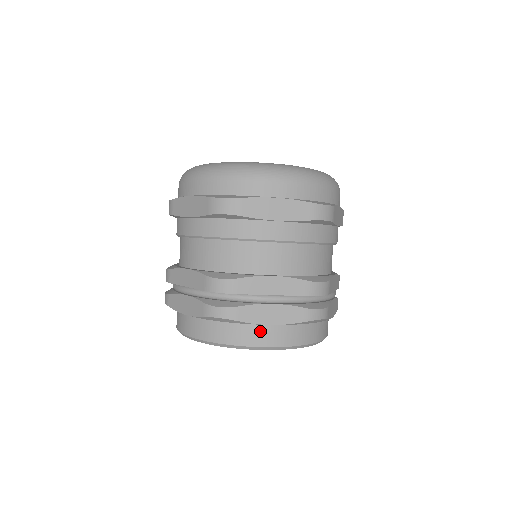
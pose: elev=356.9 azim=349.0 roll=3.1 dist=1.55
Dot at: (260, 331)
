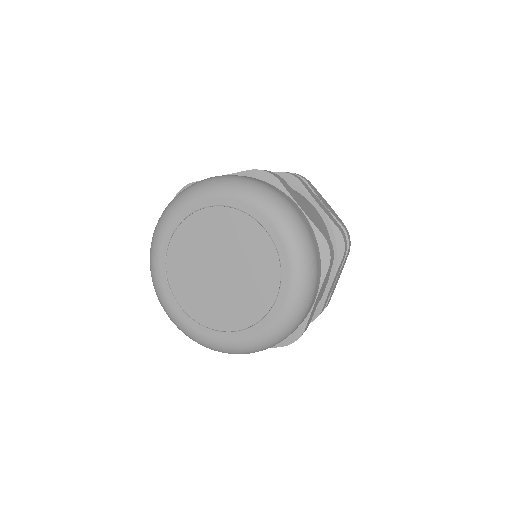
Dot at: occluded
